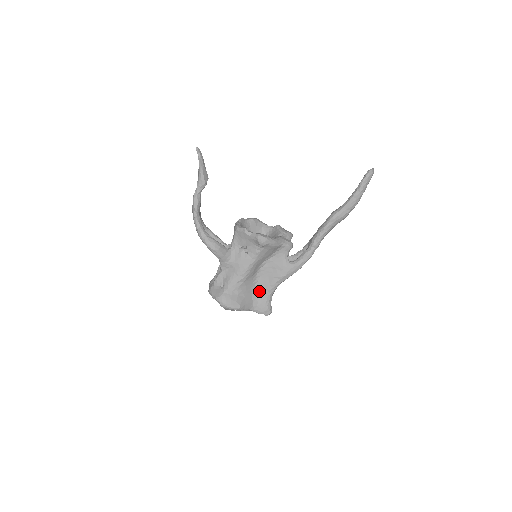
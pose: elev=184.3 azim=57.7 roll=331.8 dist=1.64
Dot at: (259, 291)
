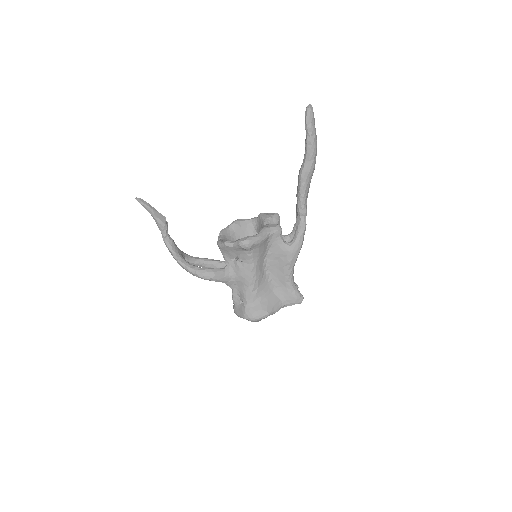
Dot at: (279, 286)
